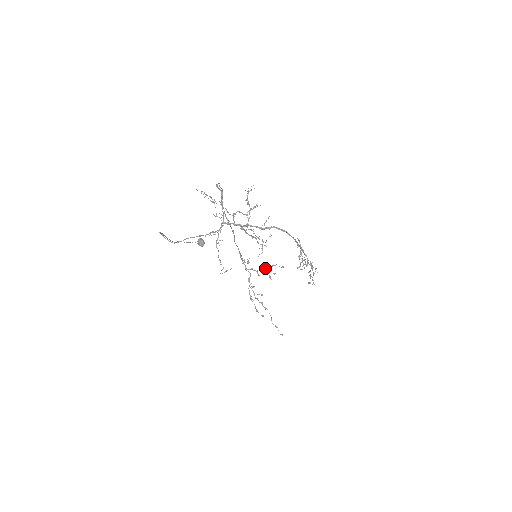
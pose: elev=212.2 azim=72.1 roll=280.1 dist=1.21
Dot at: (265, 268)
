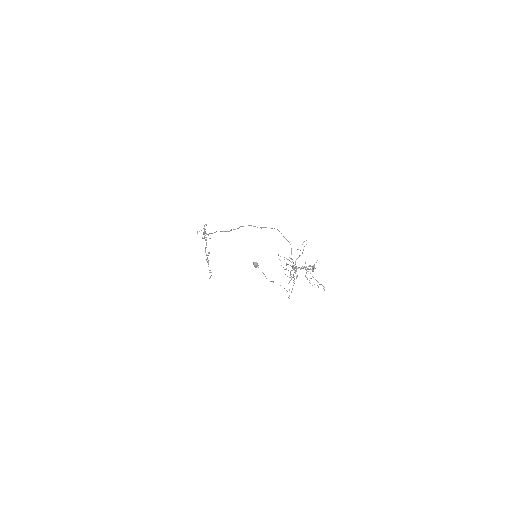
Dot at: occluded
